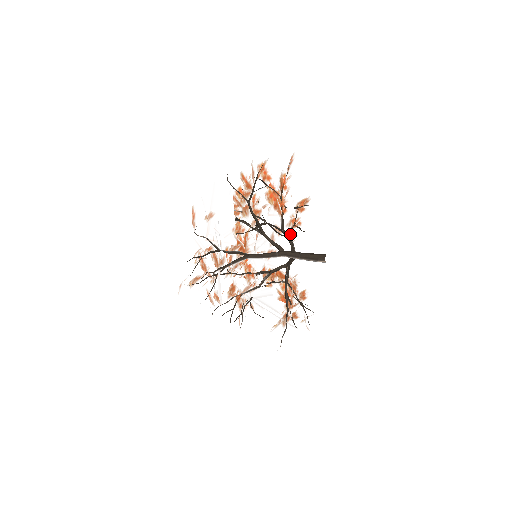
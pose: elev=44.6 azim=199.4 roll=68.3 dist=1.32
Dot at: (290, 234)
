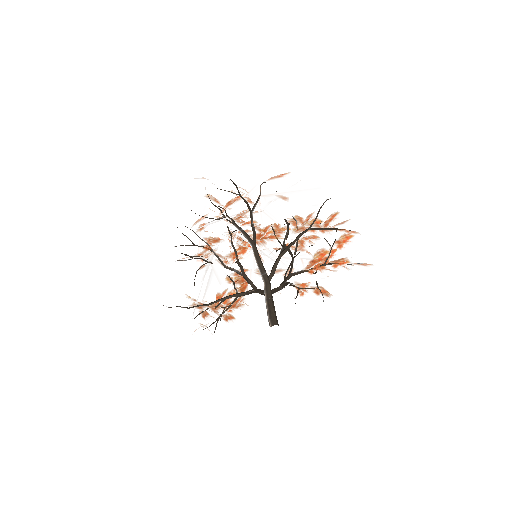
Dot at: (289, 283)
